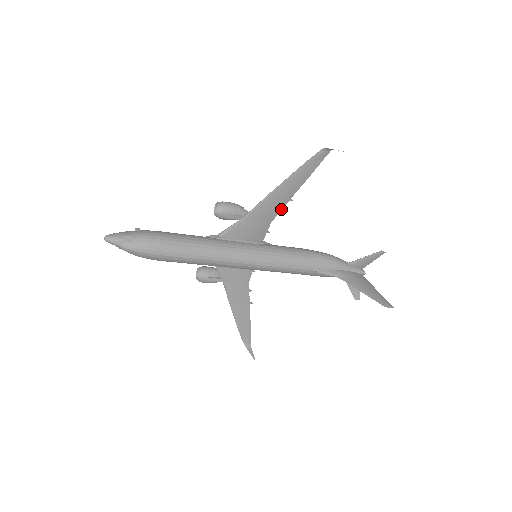
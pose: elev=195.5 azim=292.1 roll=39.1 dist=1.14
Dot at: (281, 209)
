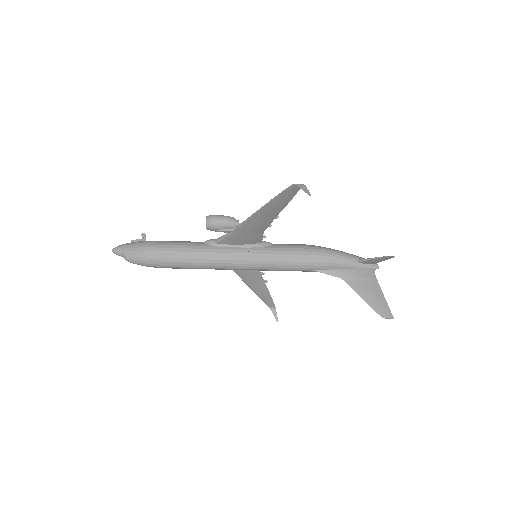
Dot at: (269, 224)
